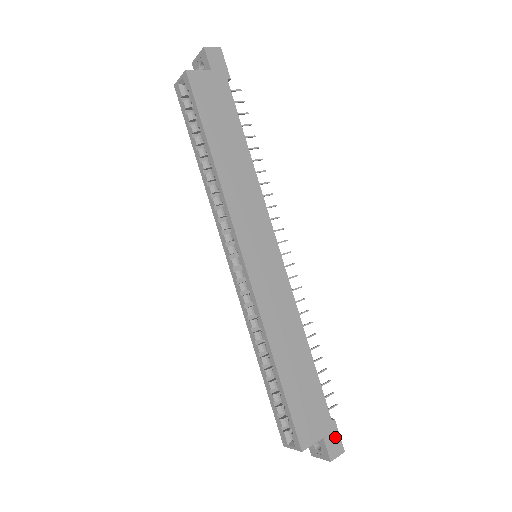
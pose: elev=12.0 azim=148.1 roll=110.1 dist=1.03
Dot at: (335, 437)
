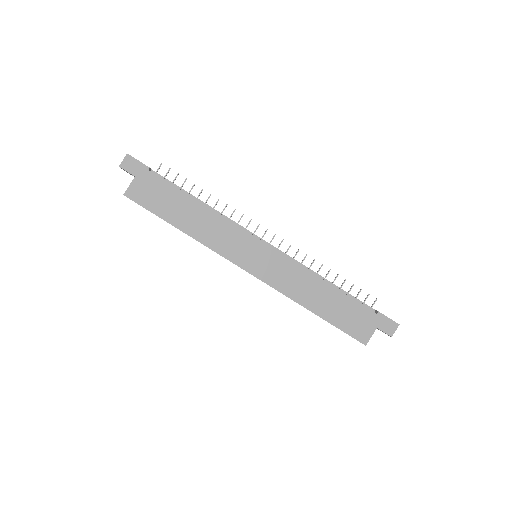
Dot at: (386, 321)
